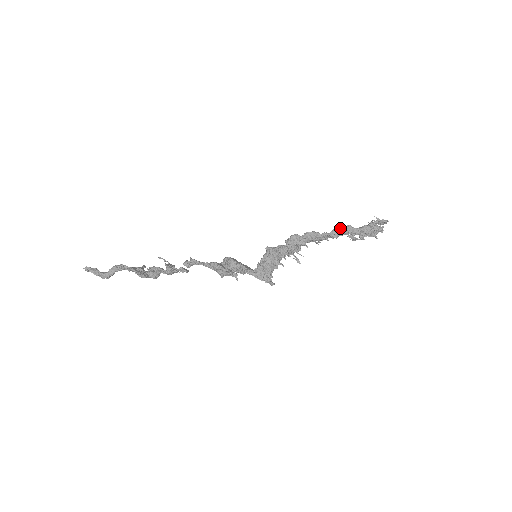
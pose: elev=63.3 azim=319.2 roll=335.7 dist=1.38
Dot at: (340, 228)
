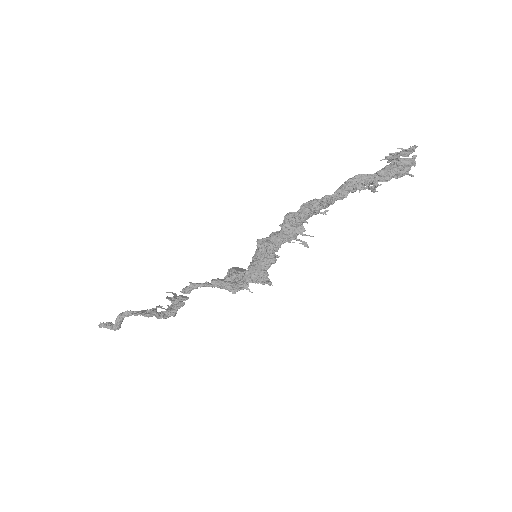
Dot at: (345, 183)
